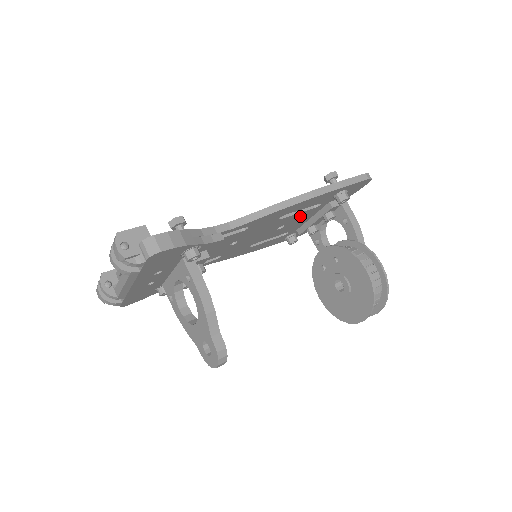
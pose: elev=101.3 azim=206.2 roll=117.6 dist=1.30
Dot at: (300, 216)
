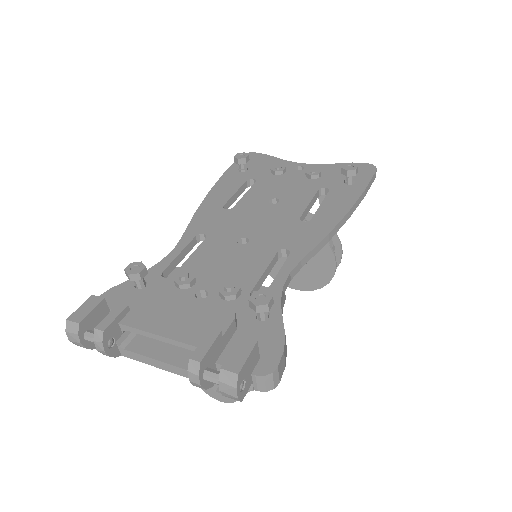
Dot at: occluded
